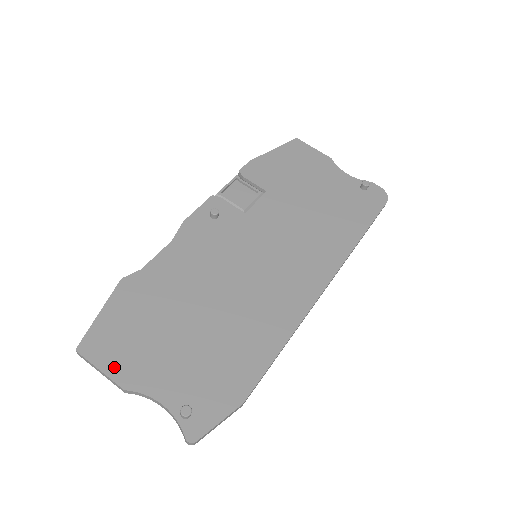
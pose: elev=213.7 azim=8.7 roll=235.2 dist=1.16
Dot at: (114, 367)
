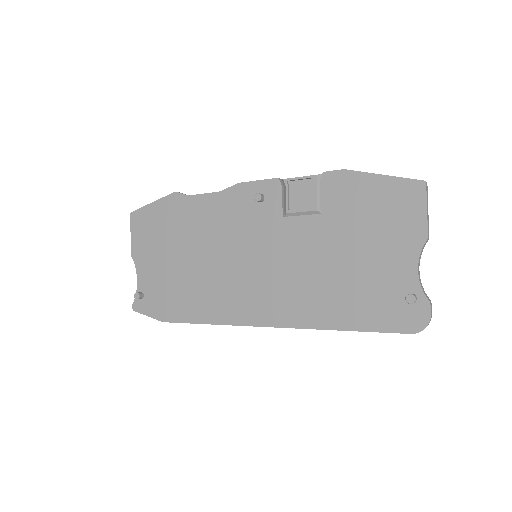
Dot at: (136, 240)
